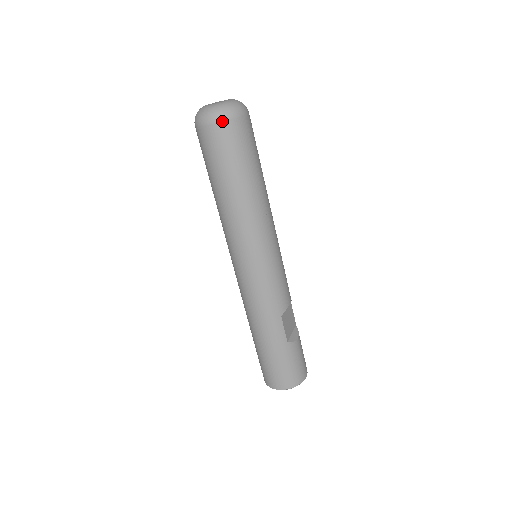
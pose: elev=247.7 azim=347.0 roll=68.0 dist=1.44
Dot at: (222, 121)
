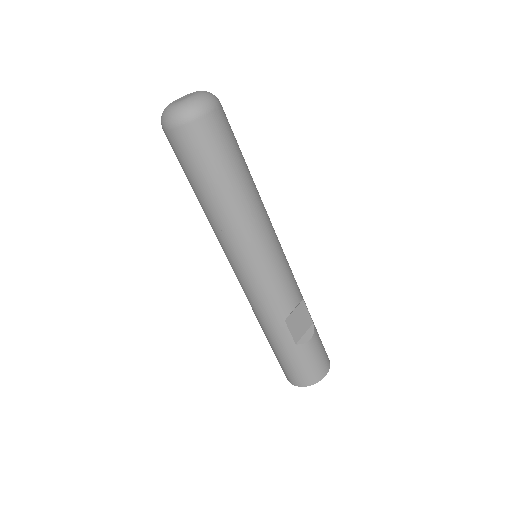
Dot at: (180, 125)
